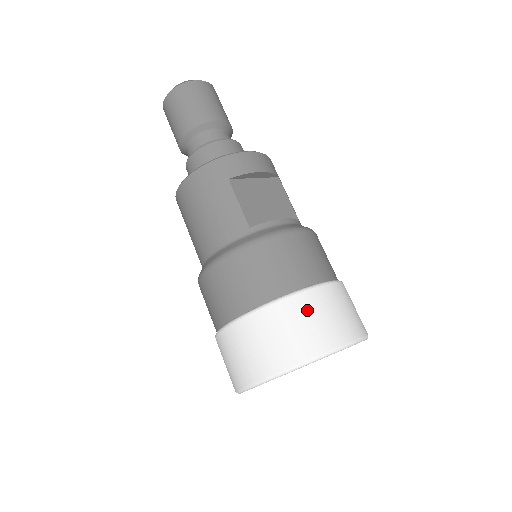
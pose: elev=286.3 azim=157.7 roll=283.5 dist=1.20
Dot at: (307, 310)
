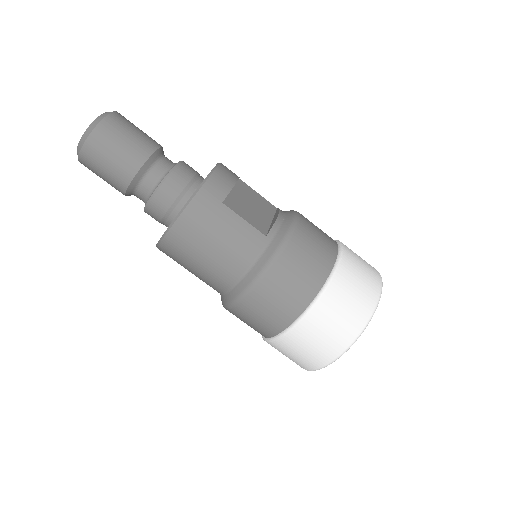
Dot at: (350, 276)
